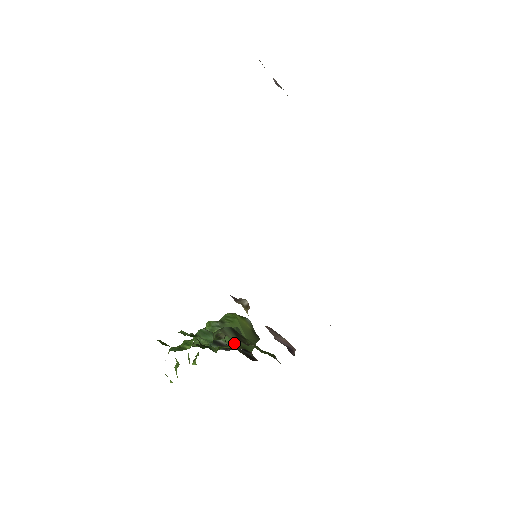
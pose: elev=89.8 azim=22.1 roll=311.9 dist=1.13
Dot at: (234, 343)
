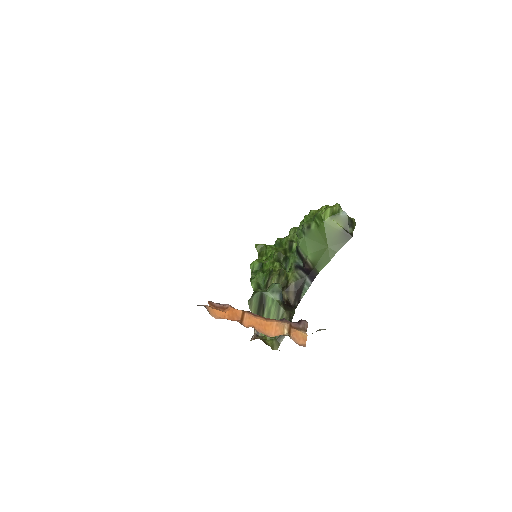
Dot at: (309, 258)
